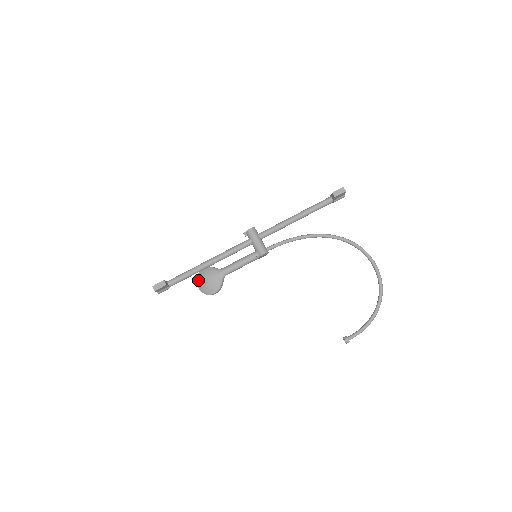
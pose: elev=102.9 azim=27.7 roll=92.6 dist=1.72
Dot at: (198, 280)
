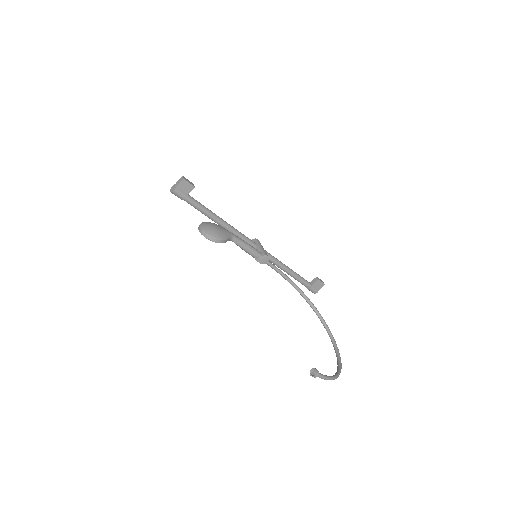
Dot at: (204, 223)
